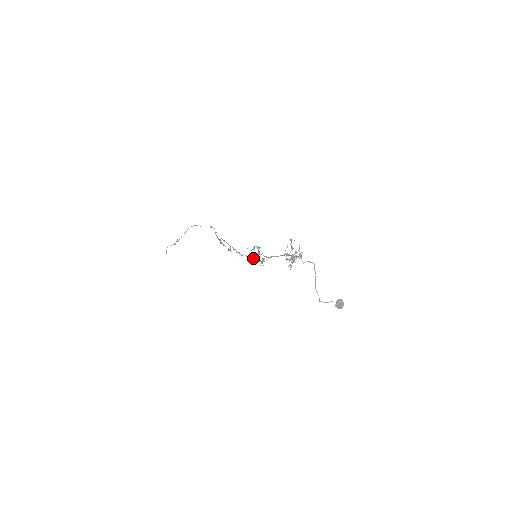
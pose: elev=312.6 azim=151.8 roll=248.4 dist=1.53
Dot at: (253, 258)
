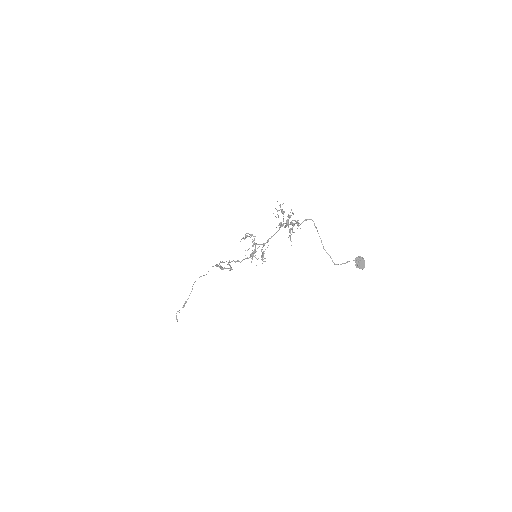
Dot at: occluded
